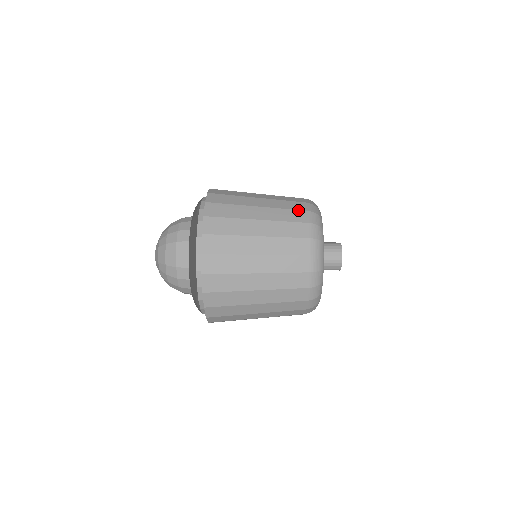
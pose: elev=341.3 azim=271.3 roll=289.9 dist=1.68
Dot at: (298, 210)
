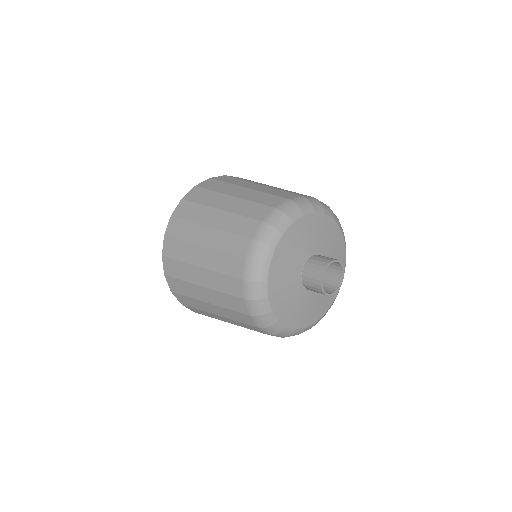
Dot at: (265, 205)
